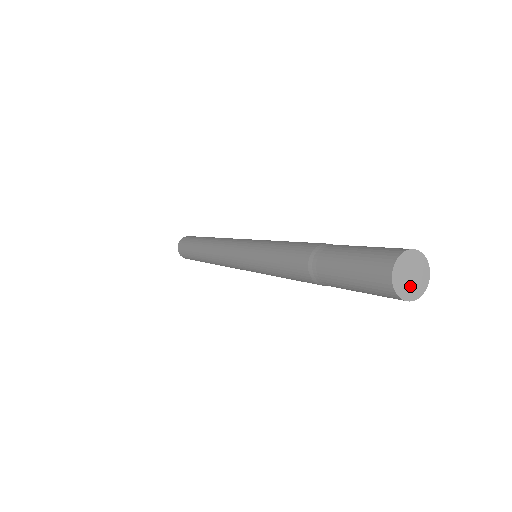
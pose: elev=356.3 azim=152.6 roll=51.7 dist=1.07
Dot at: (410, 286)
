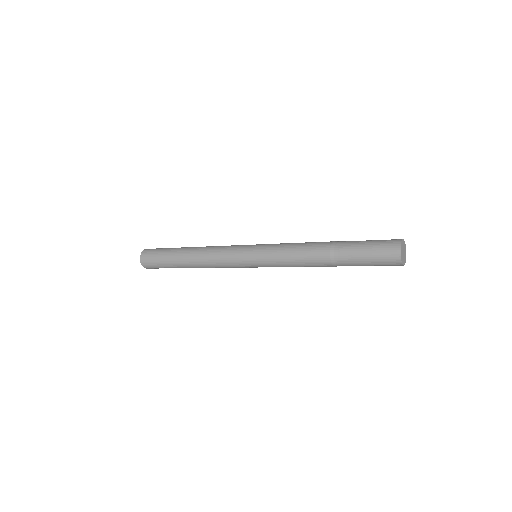
Dot at: (404, 256)
